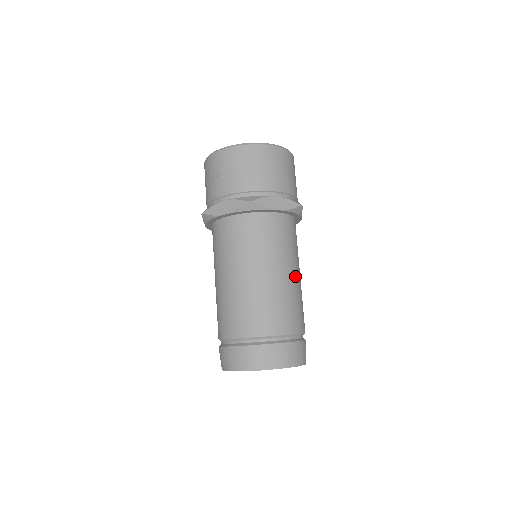
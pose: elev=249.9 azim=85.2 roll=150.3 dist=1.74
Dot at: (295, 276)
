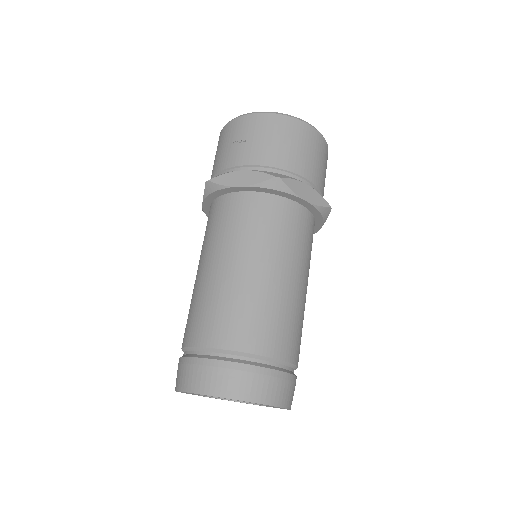
Dot at: (304, 290)
